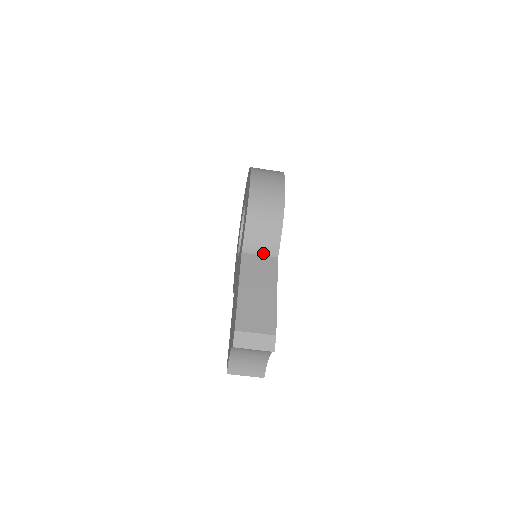
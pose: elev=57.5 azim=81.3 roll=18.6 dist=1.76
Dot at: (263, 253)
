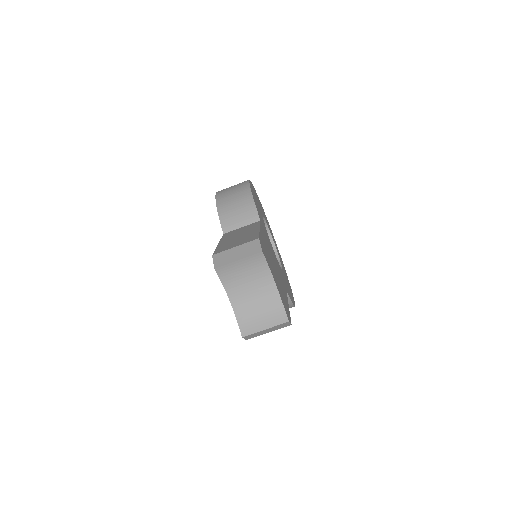
Dot at: (244, 224)
